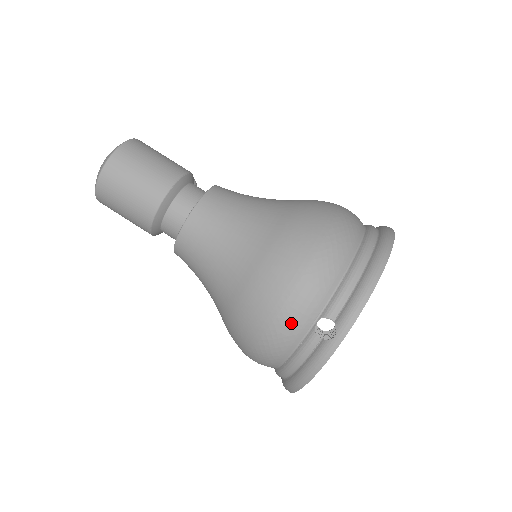
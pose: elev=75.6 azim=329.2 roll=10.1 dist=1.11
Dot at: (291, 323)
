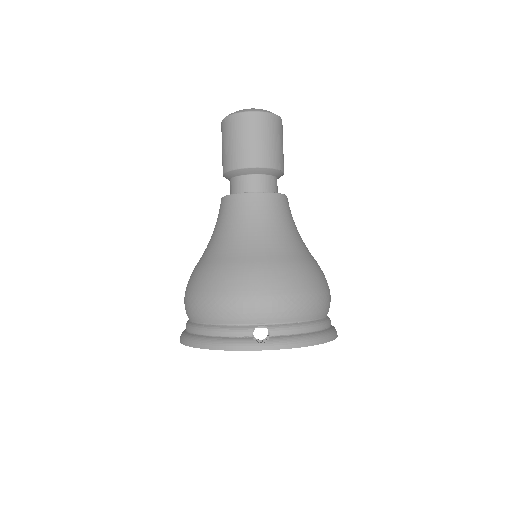
Dot at: (249, 309)
